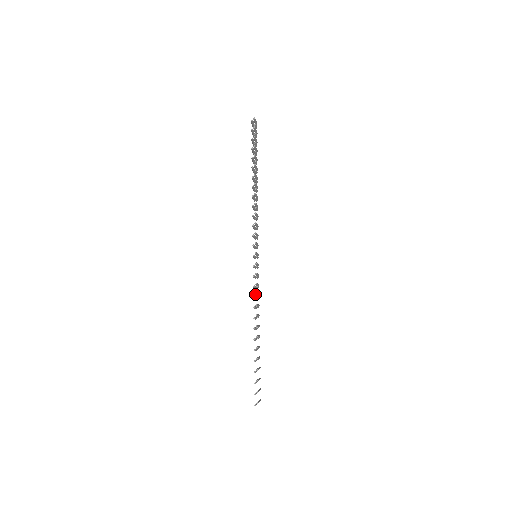
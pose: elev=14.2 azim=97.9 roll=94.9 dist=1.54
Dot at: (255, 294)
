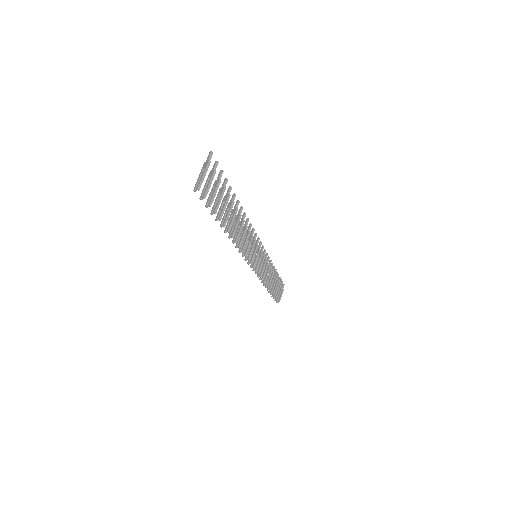
Dot at: occluded
